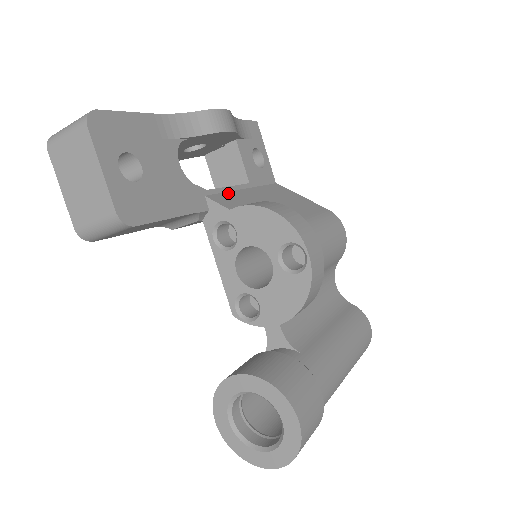
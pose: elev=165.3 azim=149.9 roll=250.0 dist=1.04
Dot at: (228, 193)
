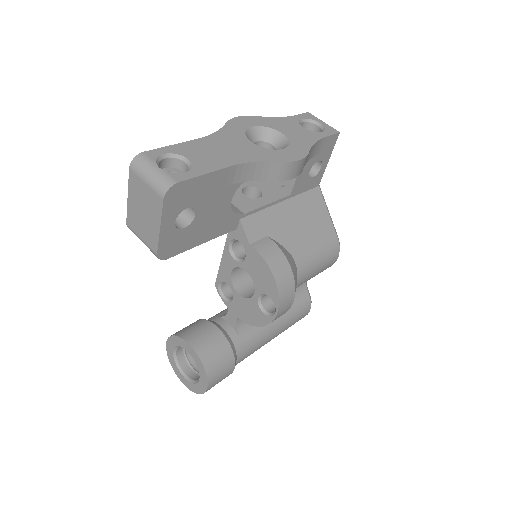
Dot at: (263, 212)
